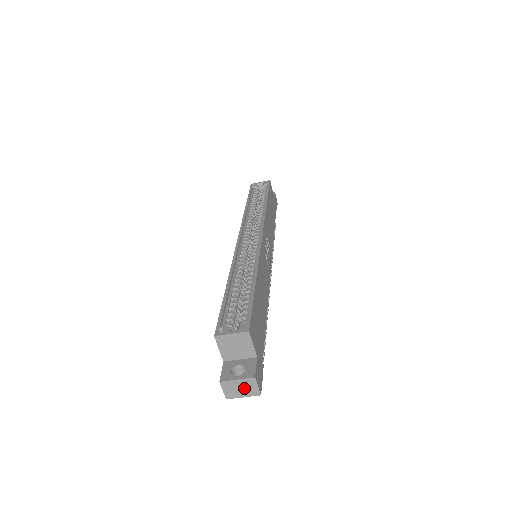
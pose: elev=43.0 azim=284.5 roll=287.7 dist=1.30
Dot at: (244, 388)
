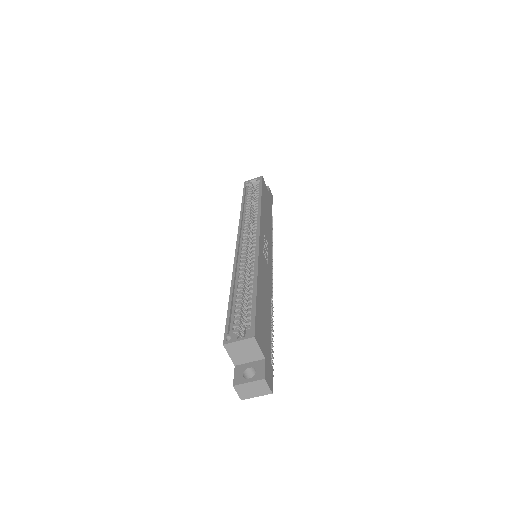
Dot at: (256, 389)
